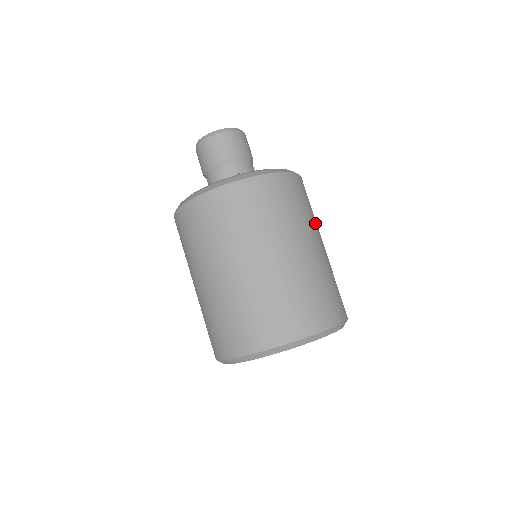
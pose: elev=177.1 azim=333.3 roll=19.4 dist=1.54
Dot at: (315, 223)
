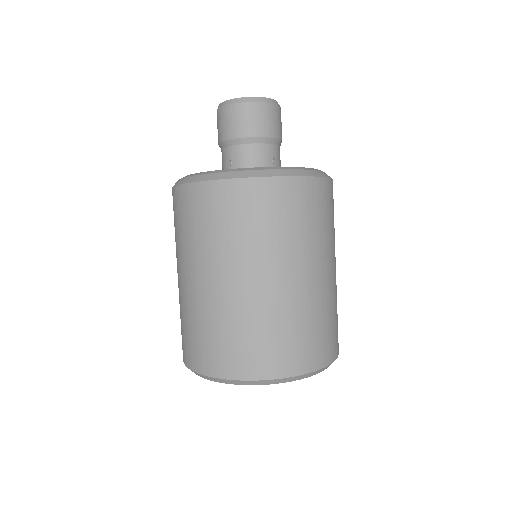
Dot at: (271, 247)
